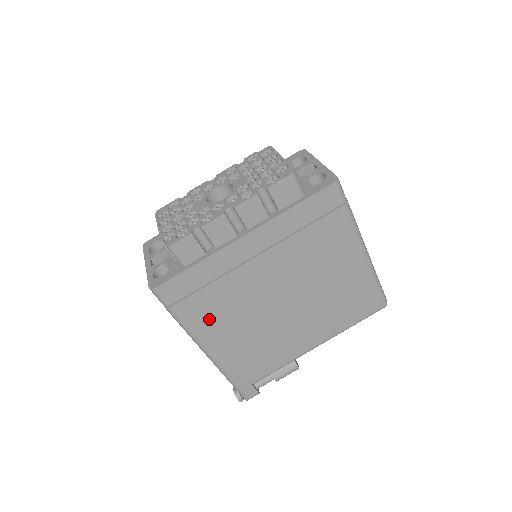
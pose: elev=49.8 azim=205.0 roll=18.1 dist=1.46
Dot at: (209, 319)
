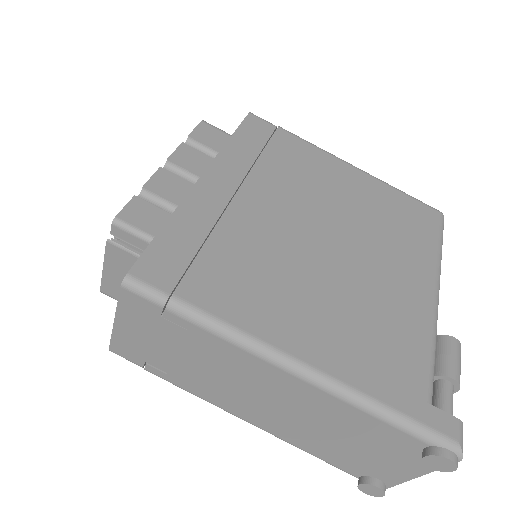
Dot at: (248, 297)
